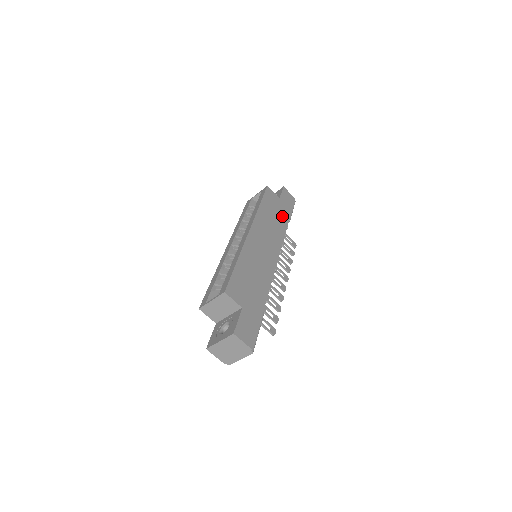
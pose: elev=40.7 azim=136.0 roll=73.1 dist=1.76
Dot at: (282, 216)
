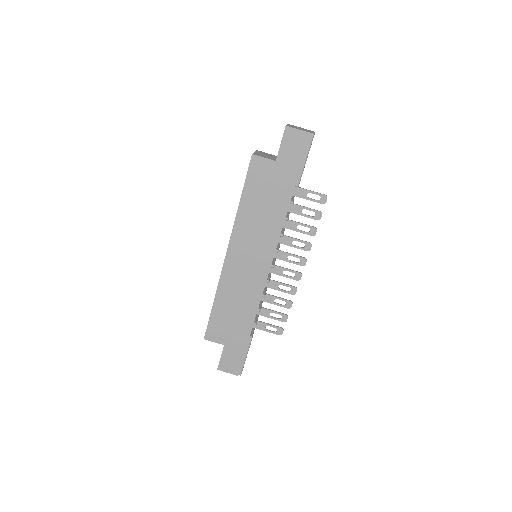
Dot at: (280, 193)
